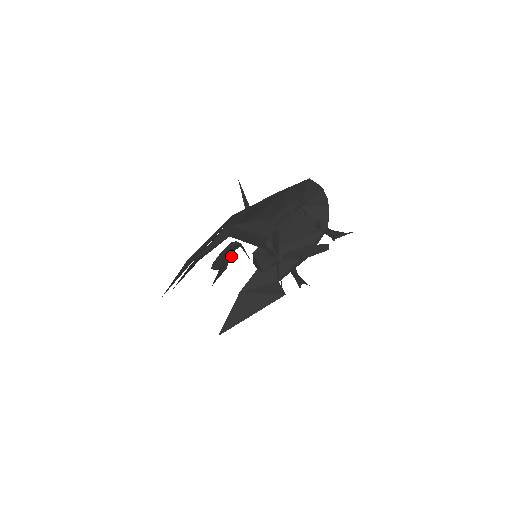
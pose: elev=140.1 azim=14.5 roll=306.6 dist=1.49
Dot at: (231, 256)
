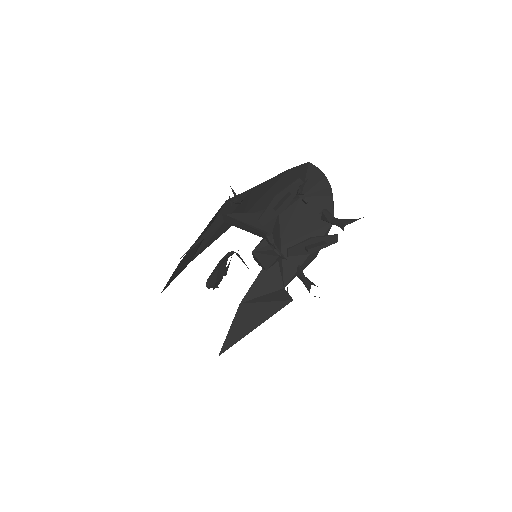
Dot at: (227, 269)
